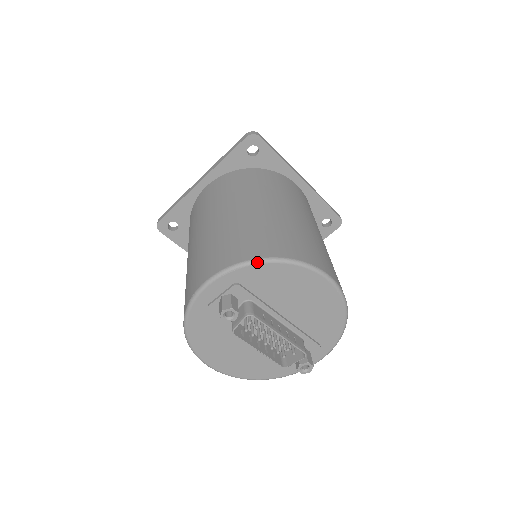
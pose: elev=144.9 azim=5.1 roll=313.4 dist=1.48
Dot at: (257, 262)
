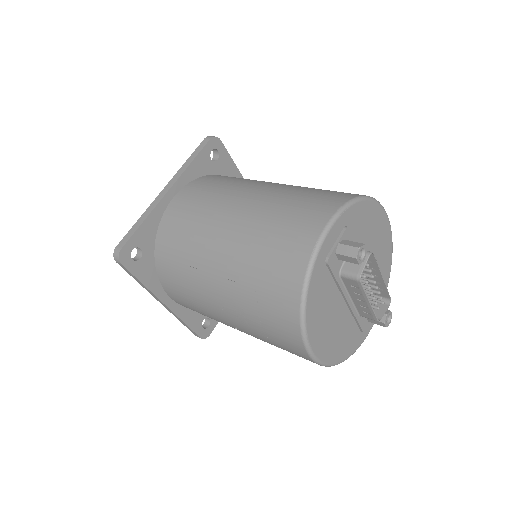
Dot at: (359, 199)
